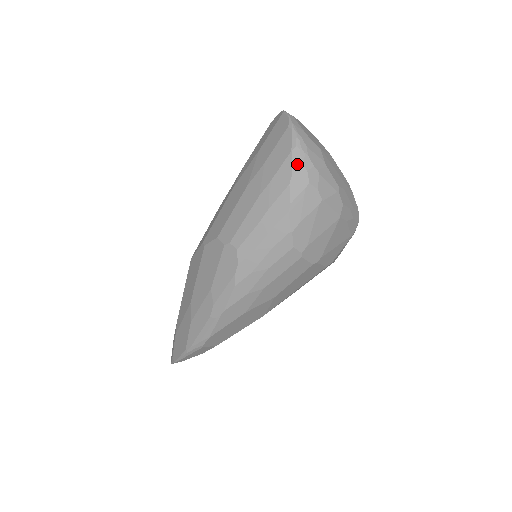
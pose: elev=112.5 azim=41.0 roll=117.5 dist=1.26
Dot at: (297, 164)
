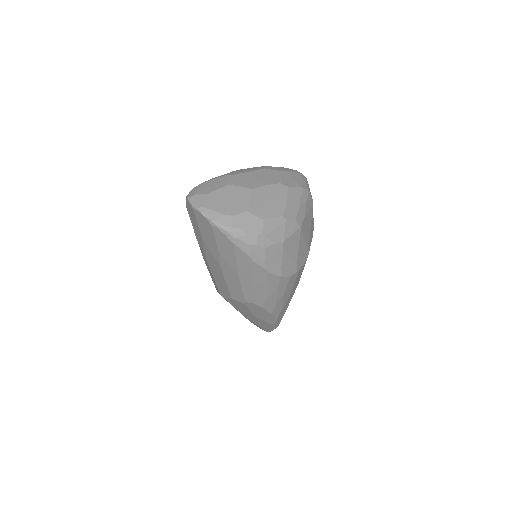
Dot at: (246, 248)
